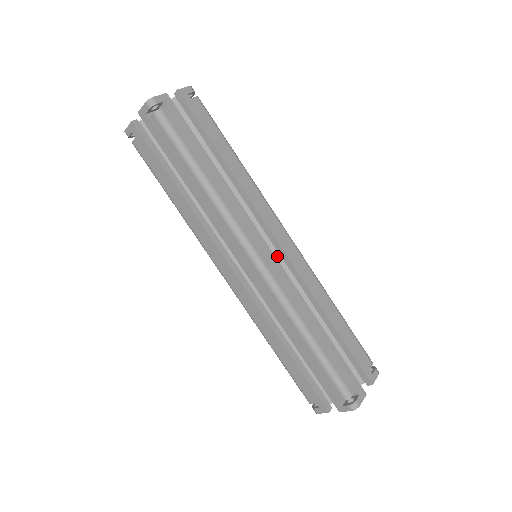
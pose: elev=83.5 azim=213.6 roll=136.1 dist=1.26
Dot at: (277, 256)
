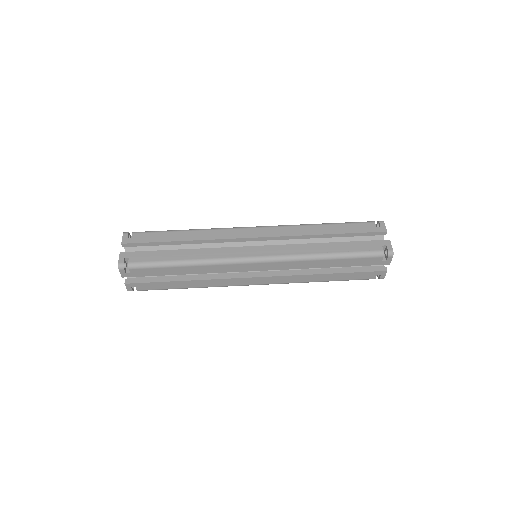
Dot at: occluded
